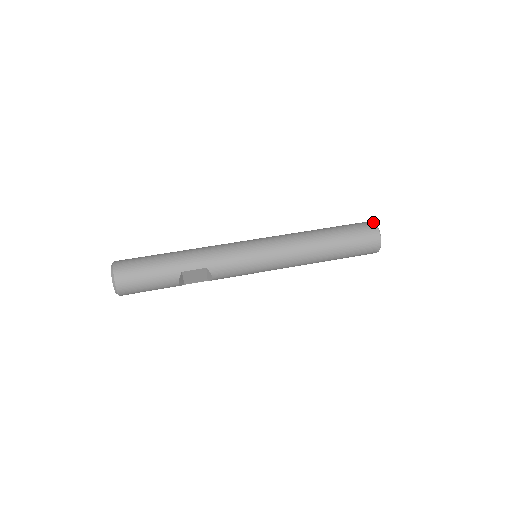
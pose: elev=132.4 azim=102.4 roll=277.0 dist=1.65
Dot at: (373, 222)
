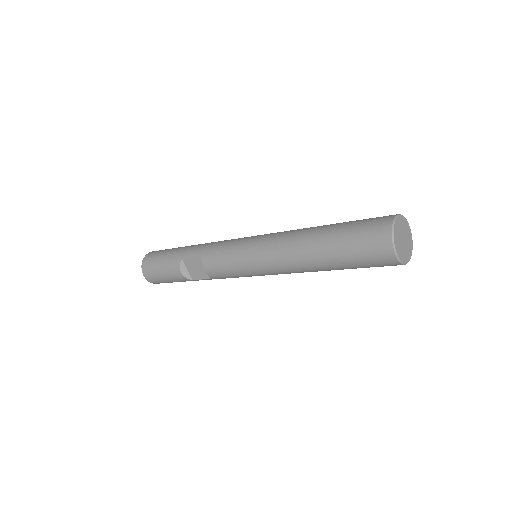
Dot at: (397, 214)
